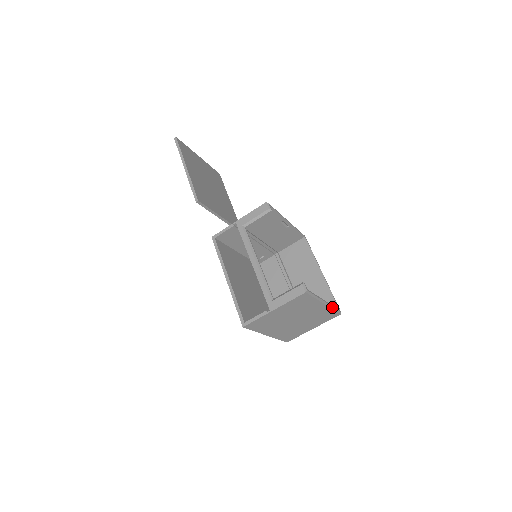
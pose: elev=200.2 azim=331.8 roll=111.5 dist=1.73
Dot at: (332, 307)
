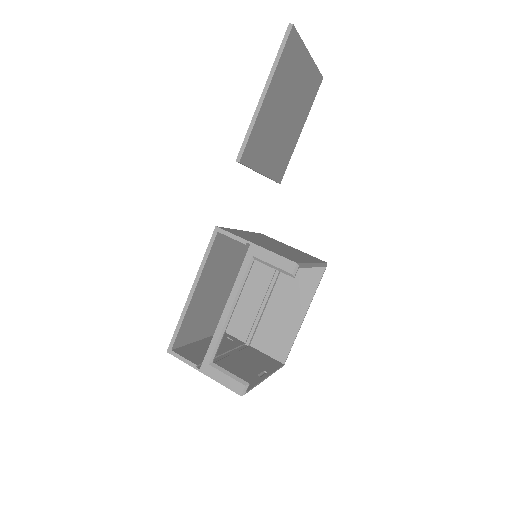
Dot at: (274, 372)
